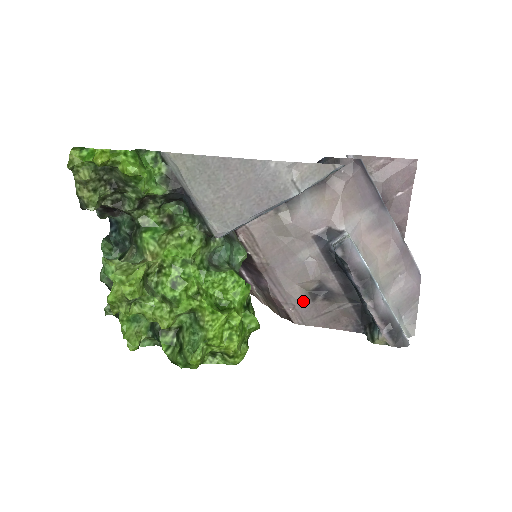
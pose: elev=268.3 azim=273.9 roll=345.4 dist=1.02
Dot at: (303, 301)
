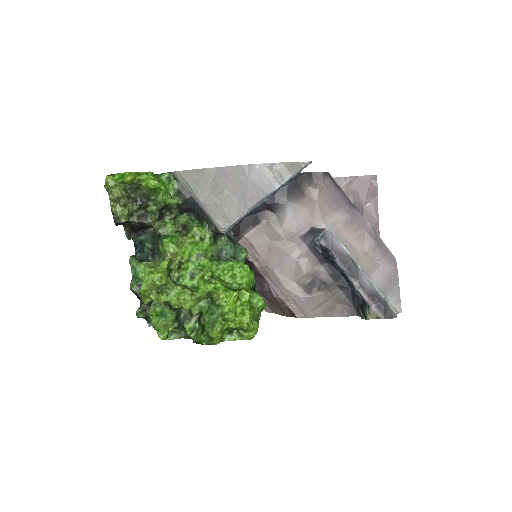
Dot at: (301, 295)
